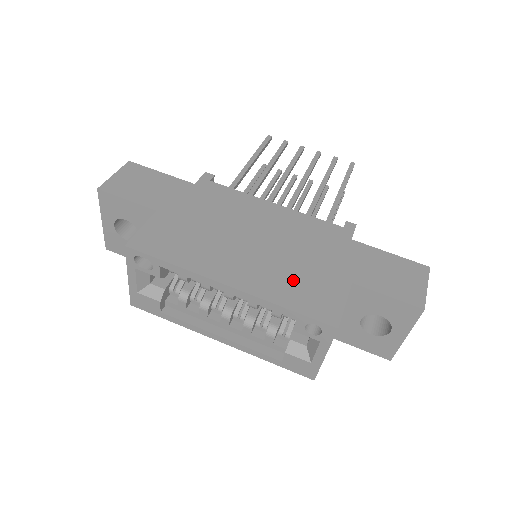
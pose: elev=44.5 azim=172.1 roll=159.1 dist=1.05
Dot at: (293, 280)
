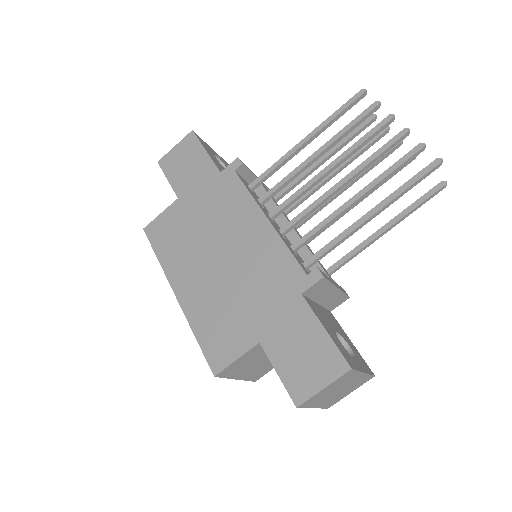
Dot at: (218, 314)
